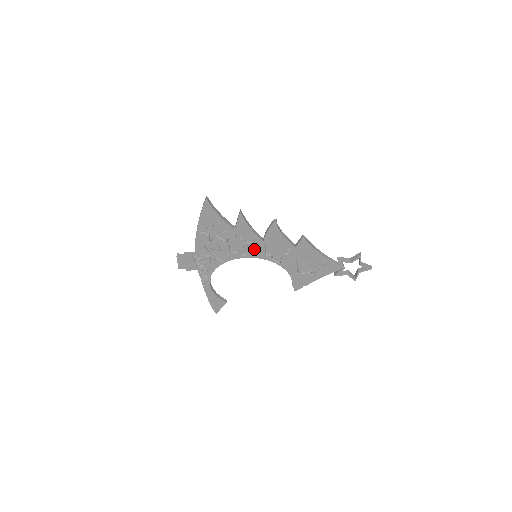
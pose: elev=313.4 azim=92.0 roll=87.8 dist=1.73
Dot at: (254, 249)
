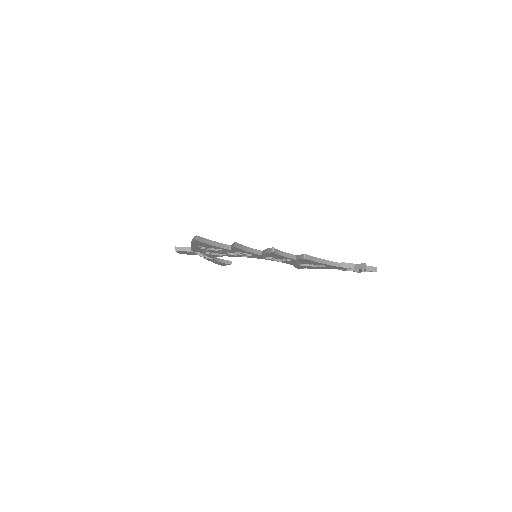
Dot at: (253, 256)
